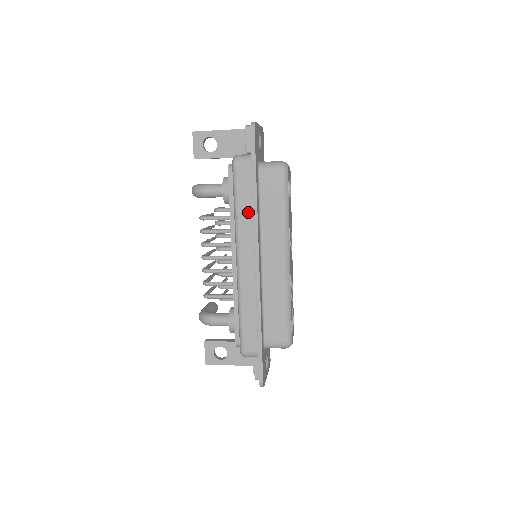
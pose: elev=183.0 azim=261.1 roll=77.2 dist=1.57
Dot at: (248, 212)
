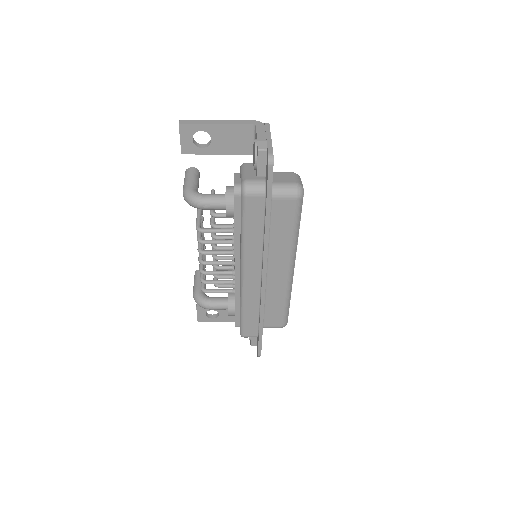
Dot at: (257, 239)
